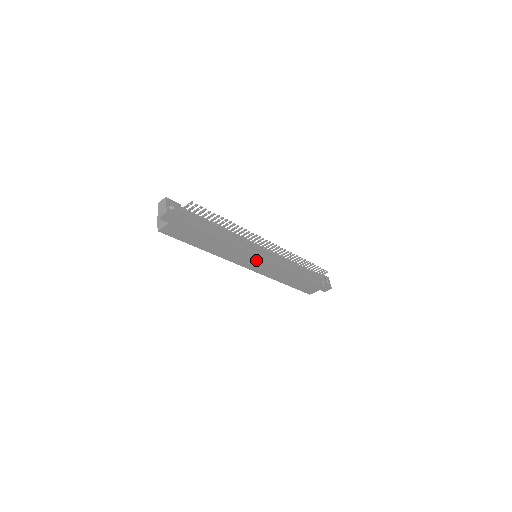
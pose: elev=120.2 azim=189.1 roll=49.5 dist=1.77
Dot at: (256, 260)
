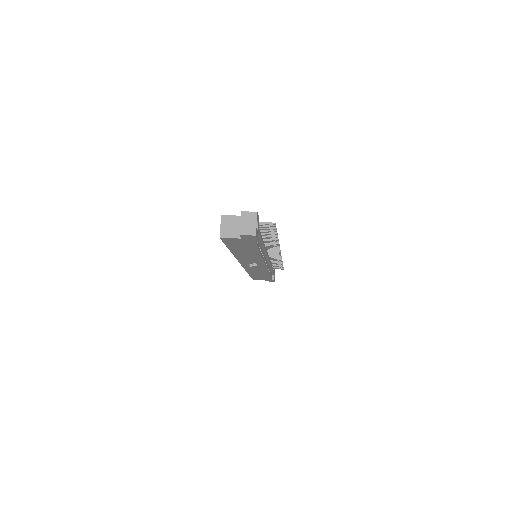
Dot at: (258, 264)
